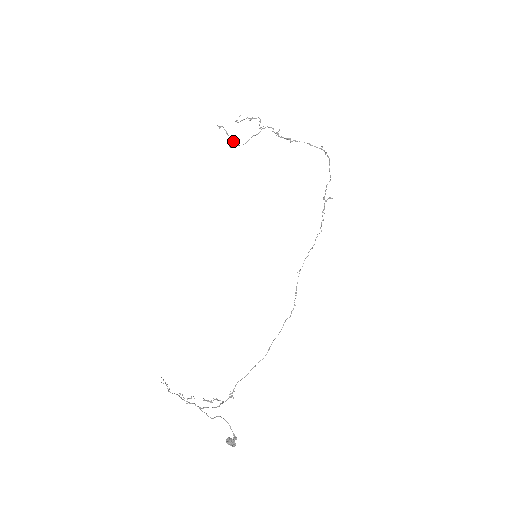
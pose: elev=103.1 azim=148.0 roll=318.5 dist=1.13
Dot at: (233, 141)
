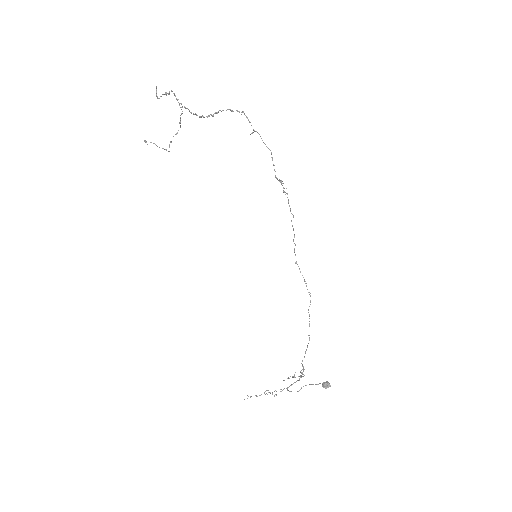
Dot at: (166, 150)
